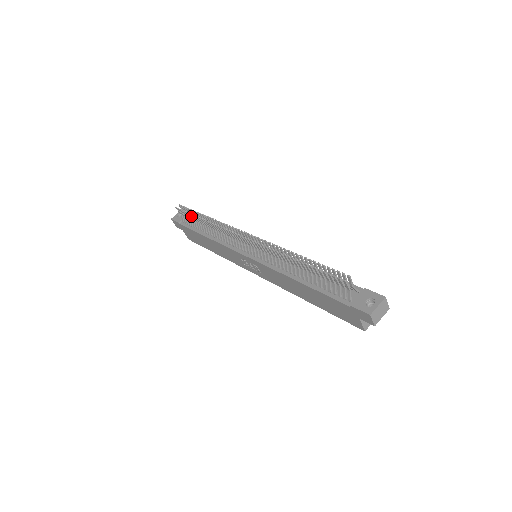
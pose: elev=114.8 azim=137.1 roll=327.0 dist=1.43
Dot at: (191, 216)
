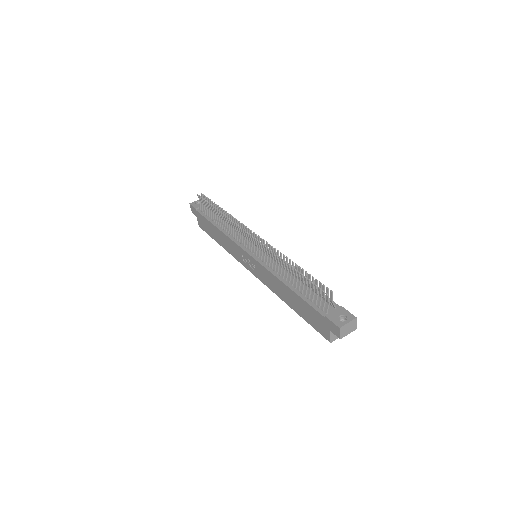
Dot at: (209, 206)
